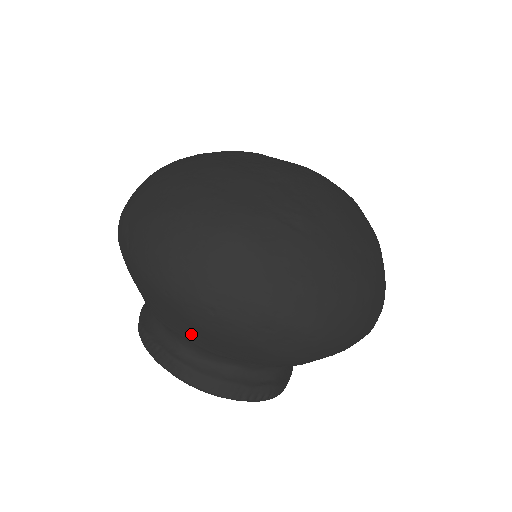
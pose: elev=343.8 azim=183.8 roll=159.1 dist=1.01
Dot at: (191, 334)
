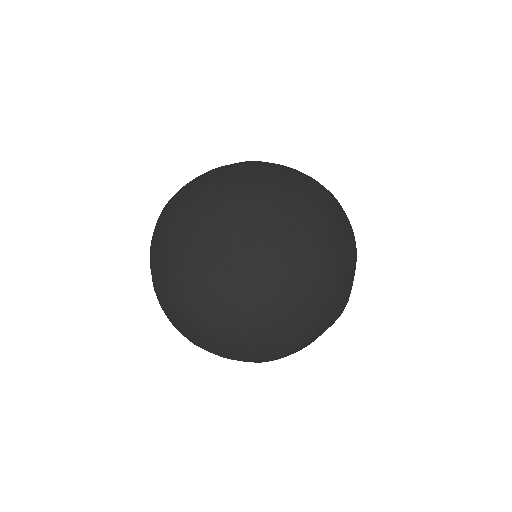
Dot at: occluded
